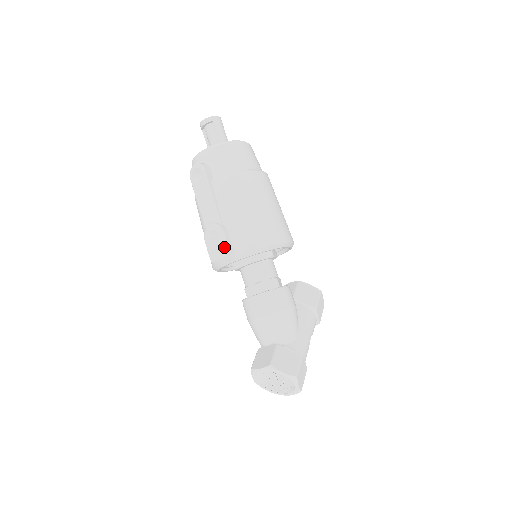
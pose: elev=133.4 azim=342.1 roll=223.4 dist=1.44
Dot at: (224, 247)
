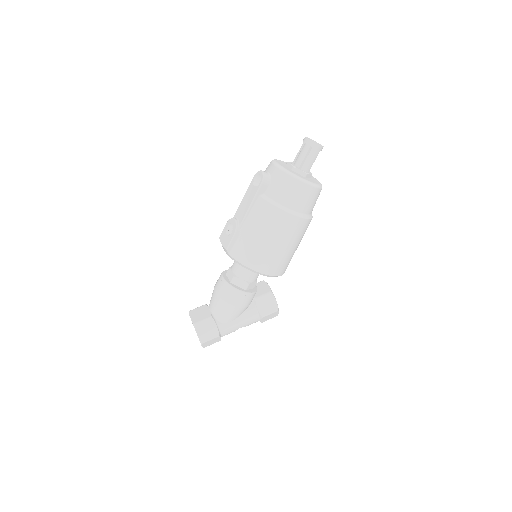
Dot at: (228, 242)
